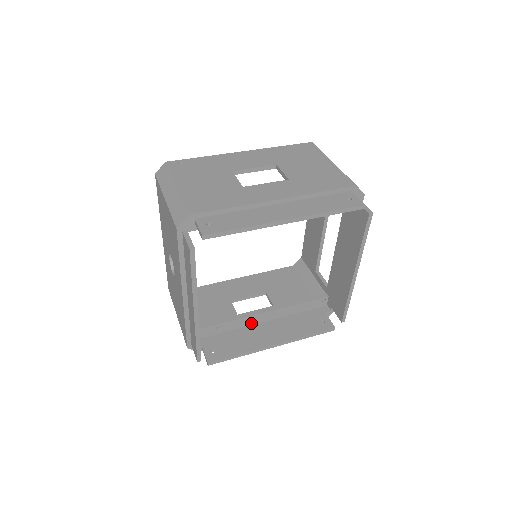
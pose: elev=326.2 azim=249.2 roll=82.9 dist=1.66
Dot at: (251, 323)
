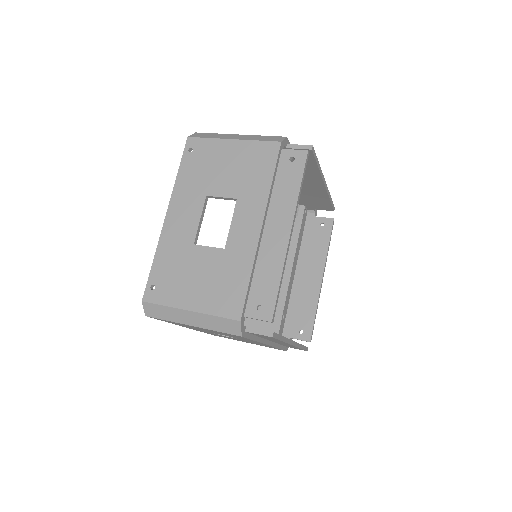
Dot at: (291, 285)
